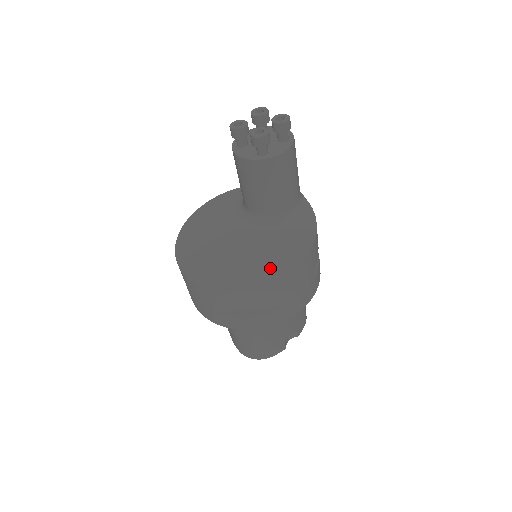
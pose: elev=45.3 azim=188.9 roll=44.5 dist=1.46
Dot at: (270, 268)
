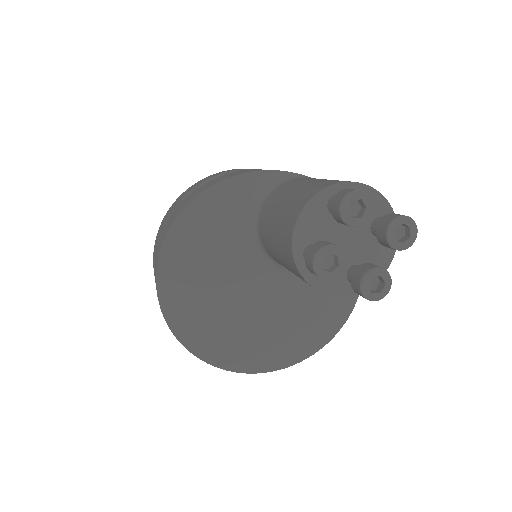
Dot at: (319, 330)
